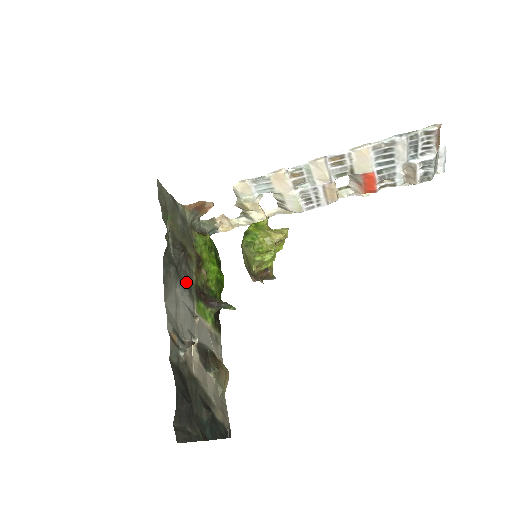
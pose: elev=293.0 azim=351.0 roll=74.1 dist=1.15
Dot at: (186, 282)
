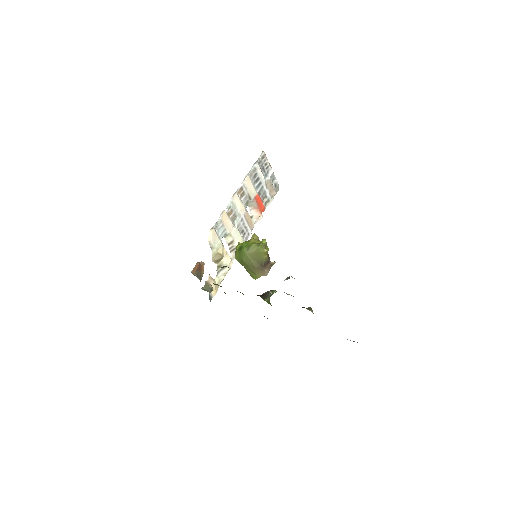
Dot at: occluded
